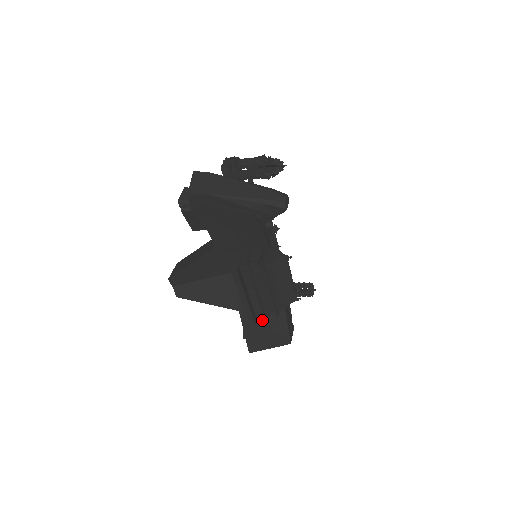
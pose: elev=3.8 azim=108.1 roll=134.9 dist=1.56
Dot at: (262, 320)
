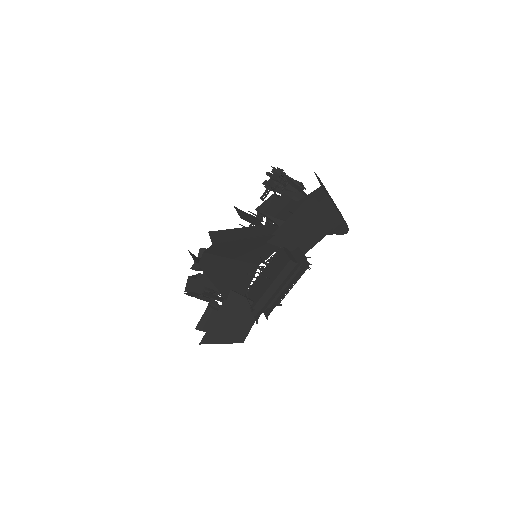
Dot at: (237, 314)
